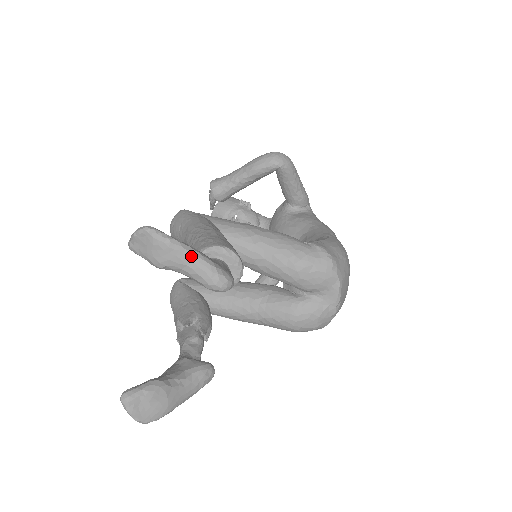
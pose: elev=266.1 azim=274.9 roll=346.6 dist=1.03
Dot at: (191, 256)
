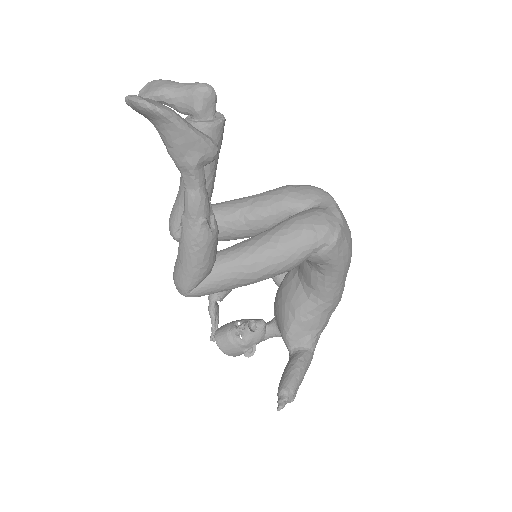
Dot at: (181, 83)
